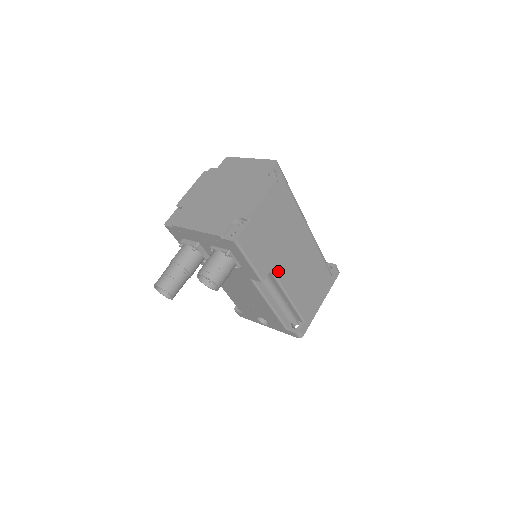
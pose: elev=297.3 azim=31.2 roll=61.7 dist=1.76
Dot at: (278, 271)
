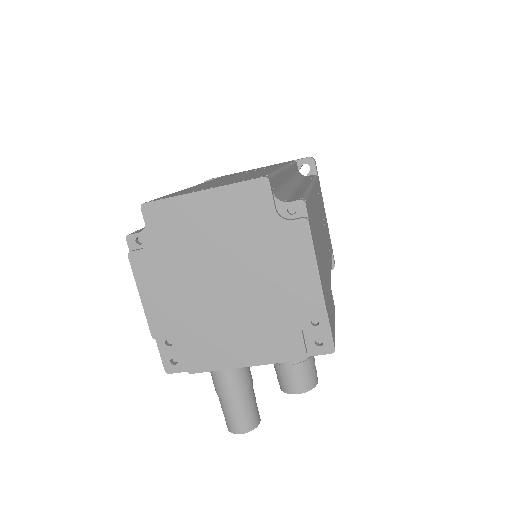
Dot at: (329, 275)
